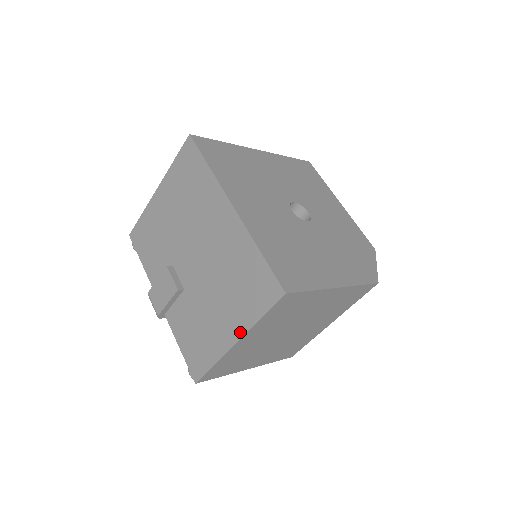
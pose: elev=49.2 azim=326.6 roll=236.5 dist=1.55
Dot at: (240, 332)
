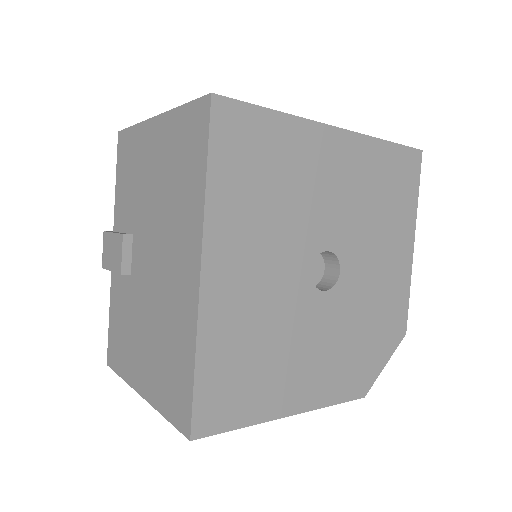
Dot at: (146, 394)
